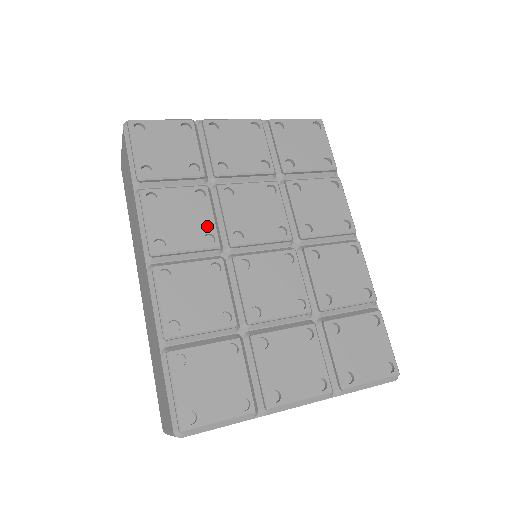
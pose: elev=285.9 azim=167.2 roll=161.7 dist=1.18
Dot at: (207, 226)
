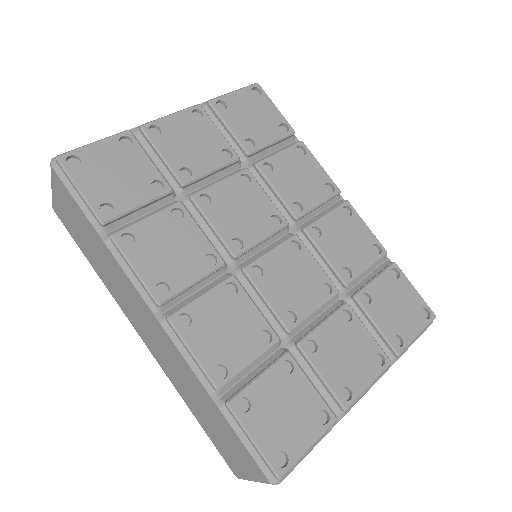
Dot at: (201, 246)
